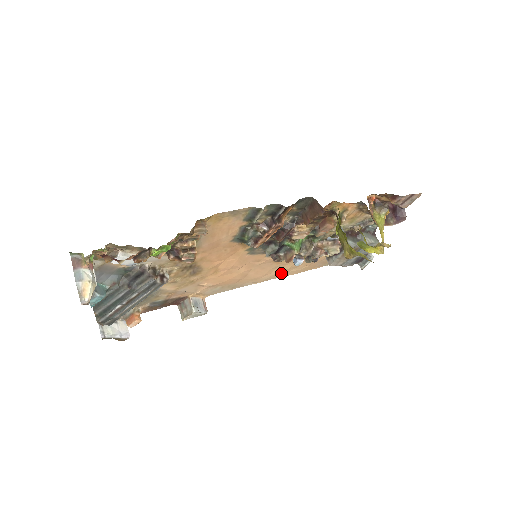
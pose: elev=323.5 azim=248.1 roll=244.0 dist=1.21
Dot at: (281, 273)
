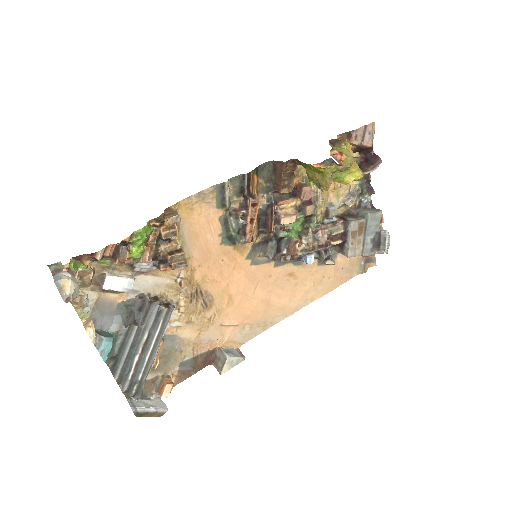
Dot at: (308, 295)
